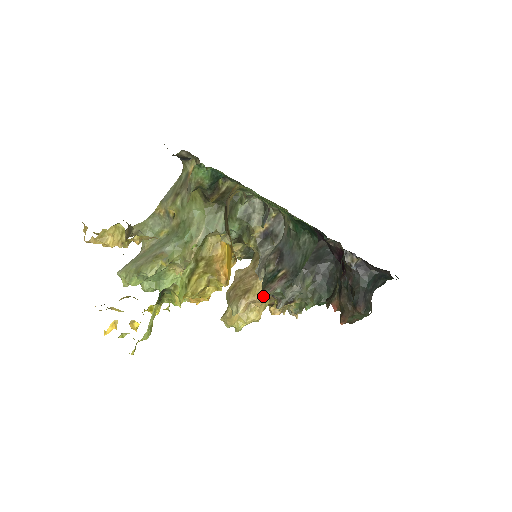
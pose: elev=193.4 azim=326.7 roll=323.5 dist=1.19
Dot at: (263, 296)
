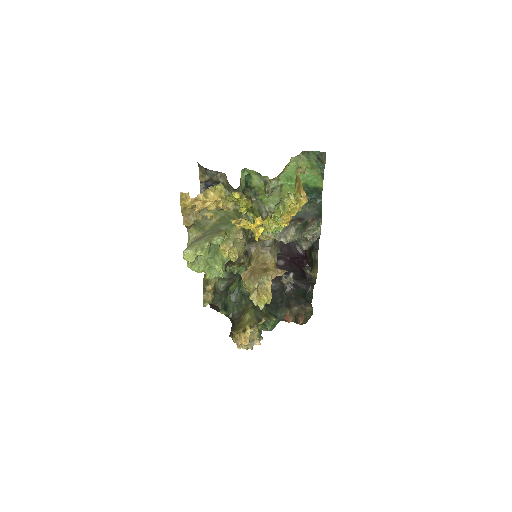
Dot at: (310, 228)
